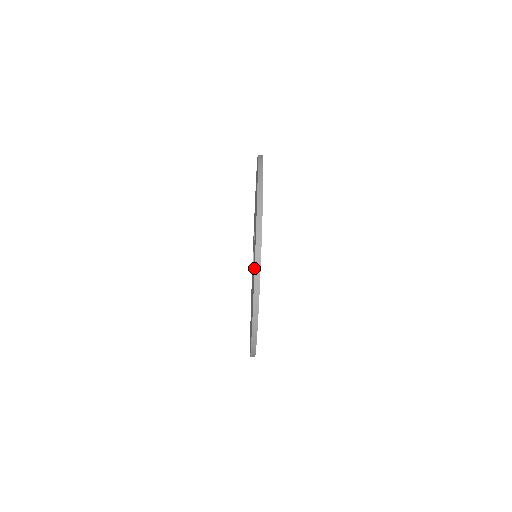
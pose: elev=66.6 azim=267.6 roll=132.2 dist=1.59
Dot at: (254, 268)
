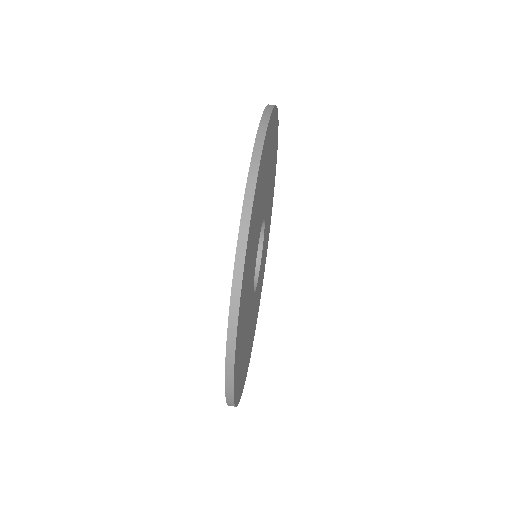
Dot at: occluded
